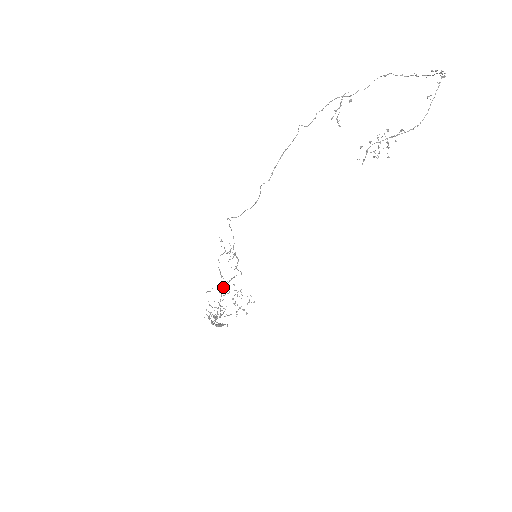
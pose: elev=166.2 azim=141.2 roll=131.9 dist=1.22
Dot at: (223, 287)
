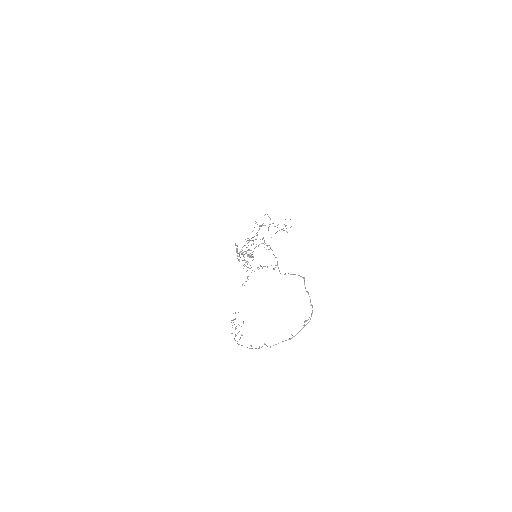
Dot at: occluded
